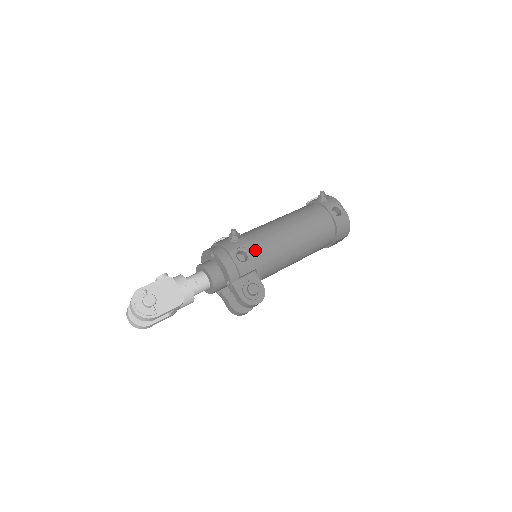
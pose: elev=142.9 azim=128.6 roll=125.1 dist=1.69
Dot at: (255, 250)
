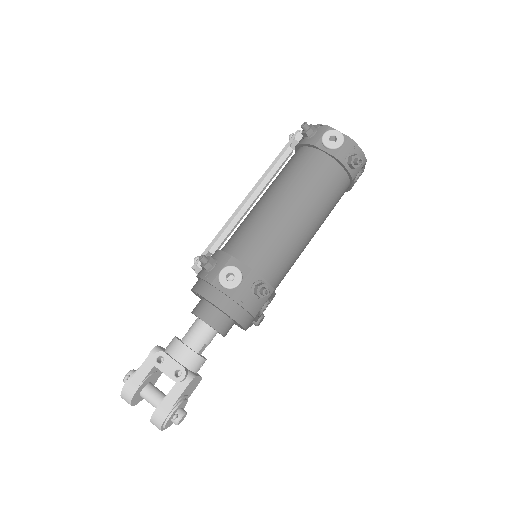
Dot at: occluded
